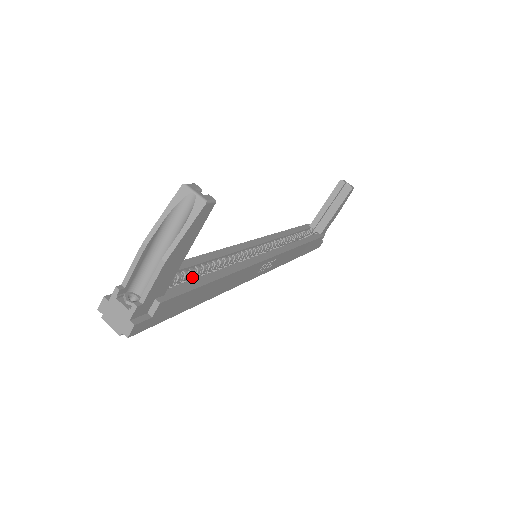
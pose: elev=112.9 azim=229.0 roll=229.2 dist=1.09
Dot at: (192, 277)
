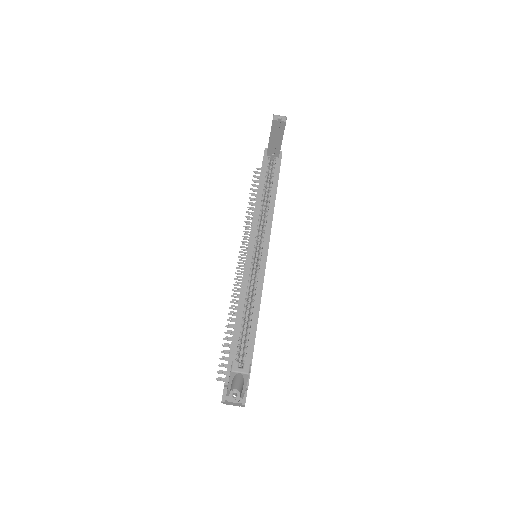
Dot at: (242, 336)
